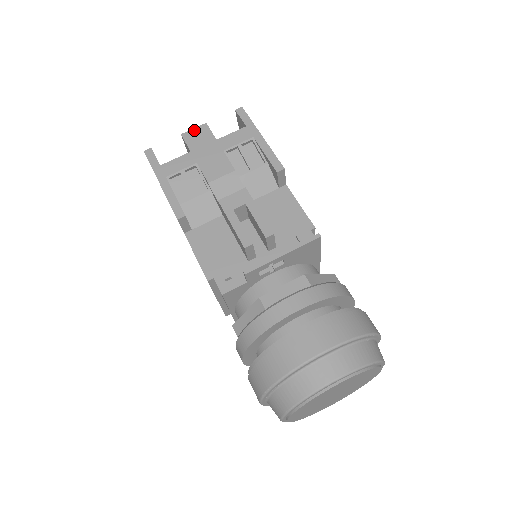
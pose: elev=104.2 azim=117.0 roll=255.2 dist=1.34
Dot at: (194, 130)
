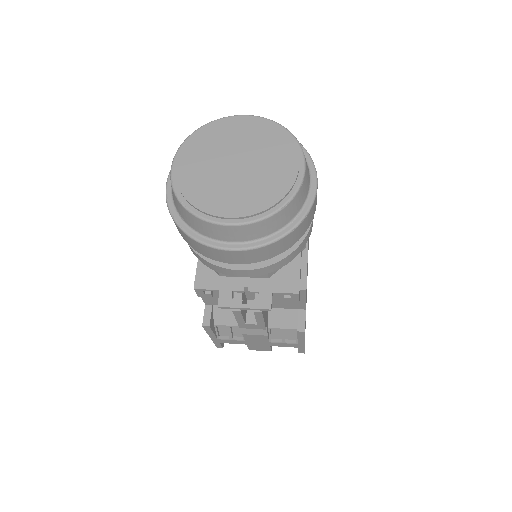
Dot at: occluded
